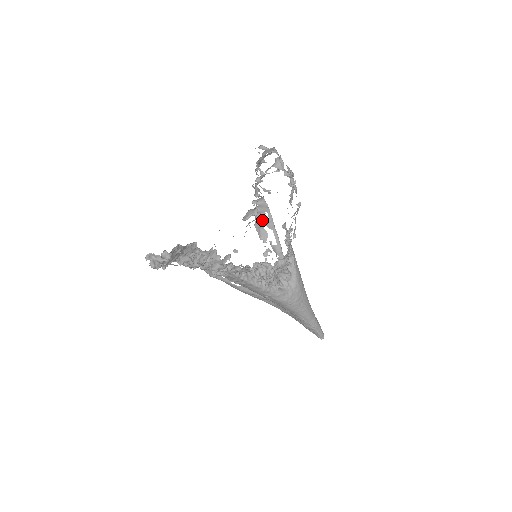
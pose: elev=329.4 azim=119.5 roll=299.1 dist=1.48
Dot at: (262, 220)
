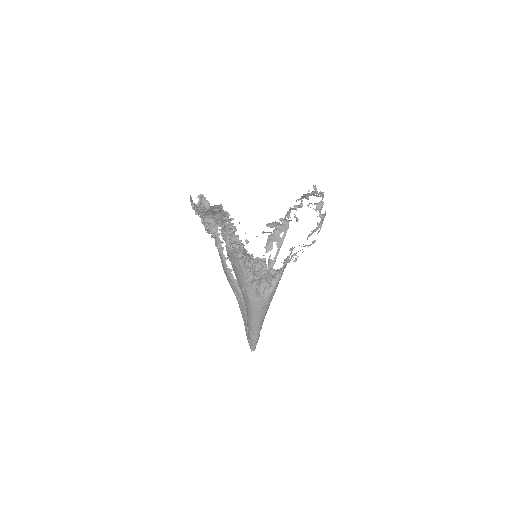
Dot at: (276, 236)
